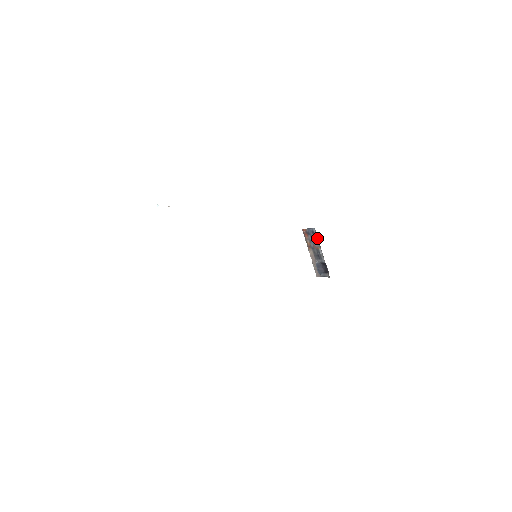
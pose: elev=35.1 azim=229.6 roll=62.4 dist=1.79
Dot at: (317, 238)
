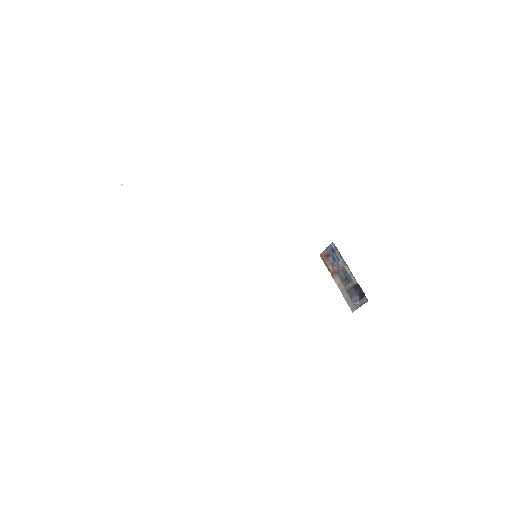
Dot at: (339, 254)
